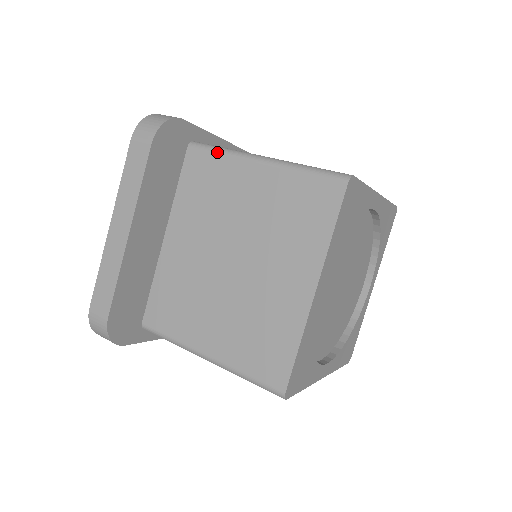
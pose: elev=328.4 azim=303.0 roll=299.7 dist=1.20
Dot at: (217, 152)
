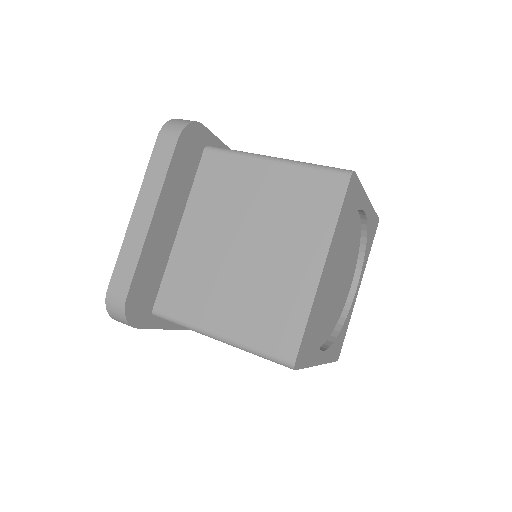
Dot at: (232, 153)
